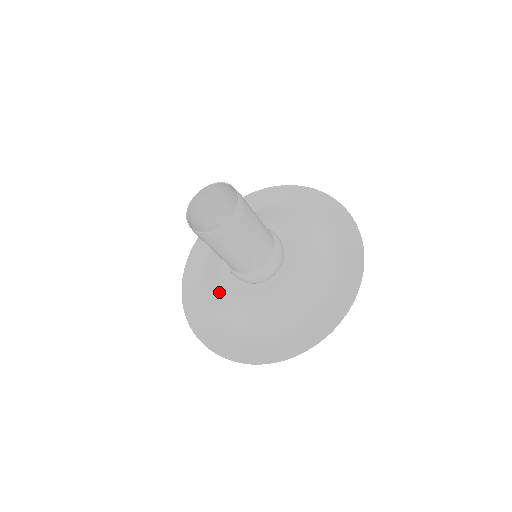
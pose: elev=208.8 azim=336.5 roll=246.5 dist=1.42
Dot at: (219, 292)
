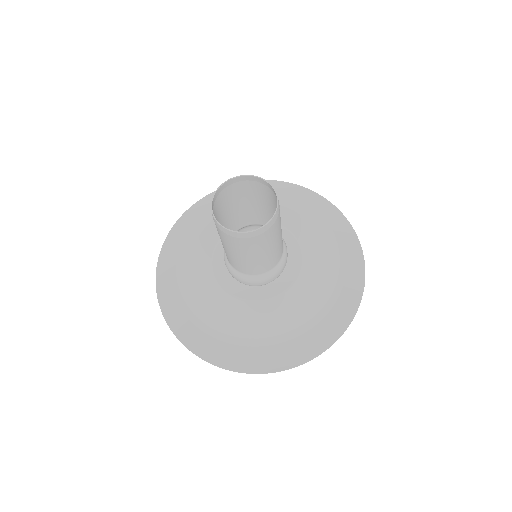
Dot at: (208, 241)
